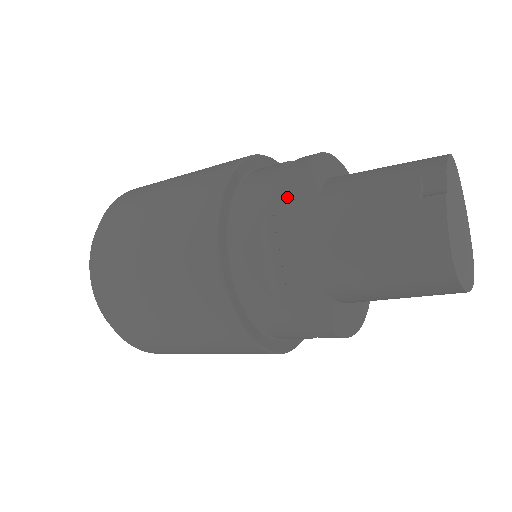
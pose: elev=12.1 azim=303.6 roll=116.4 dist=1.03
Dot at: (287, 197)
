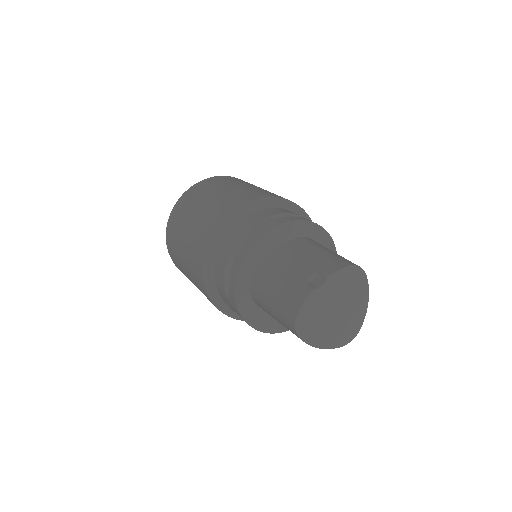
Dot at: (250, 241)
